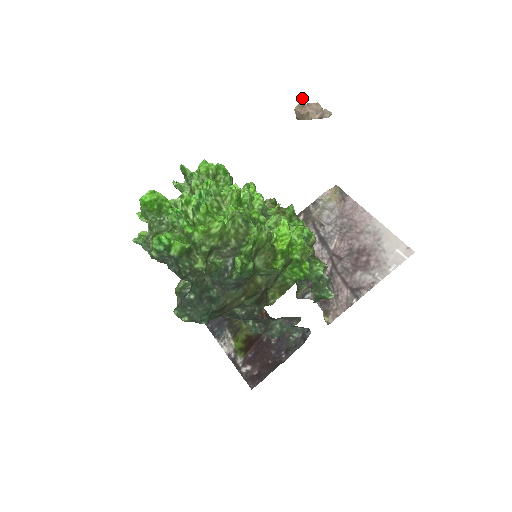
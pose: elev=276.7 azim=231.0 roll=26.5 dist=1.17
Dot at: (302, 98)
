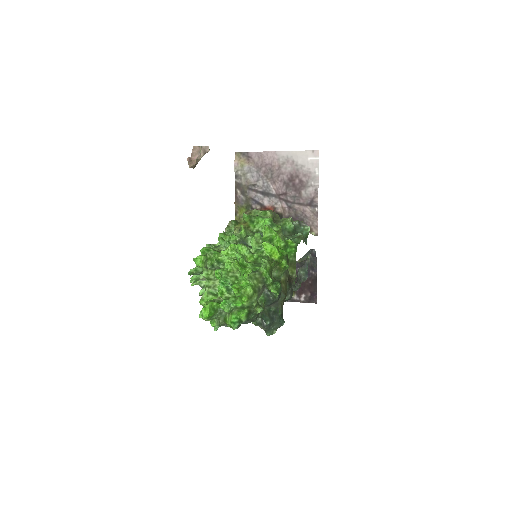
Dot at: (187, 158)
